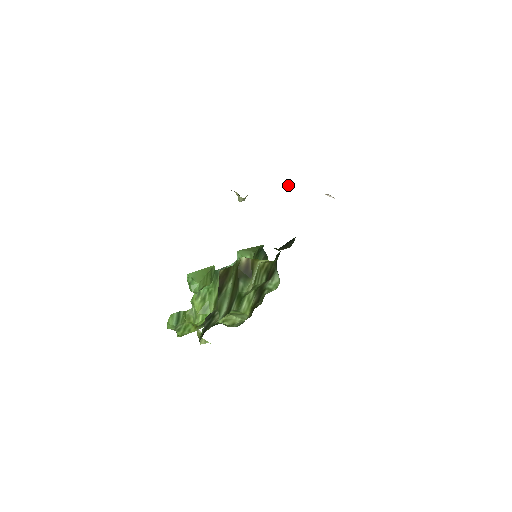
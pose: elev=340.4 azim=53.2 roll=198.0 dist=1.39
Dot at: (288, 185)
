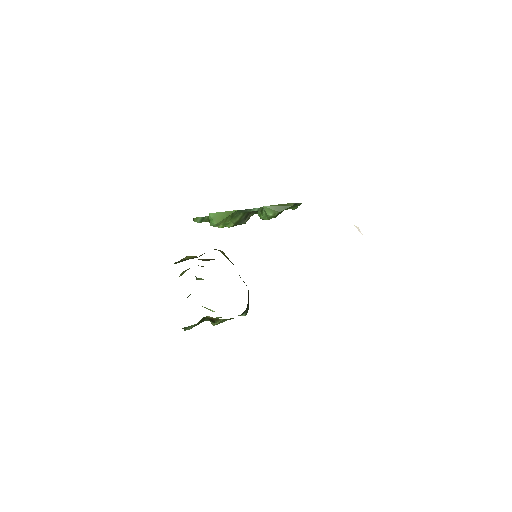
Dot at: occluded
